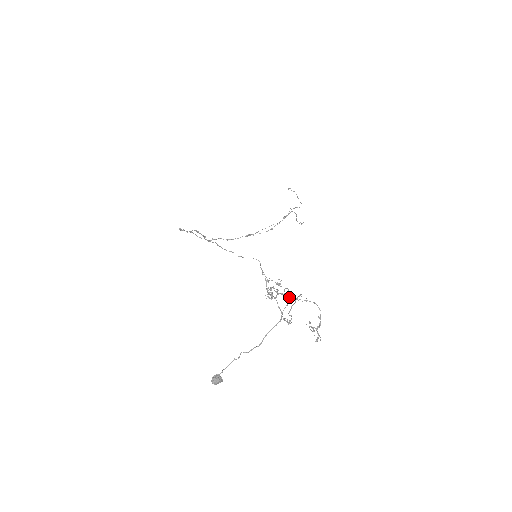
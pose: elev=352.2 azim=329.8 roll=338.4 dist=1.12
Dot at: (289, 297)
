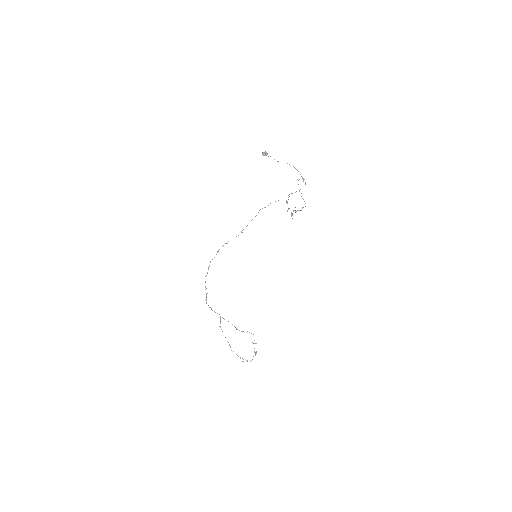
Dot at: (305, 182)
